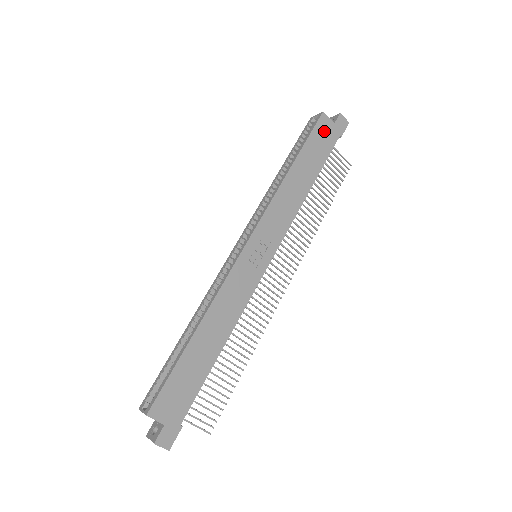
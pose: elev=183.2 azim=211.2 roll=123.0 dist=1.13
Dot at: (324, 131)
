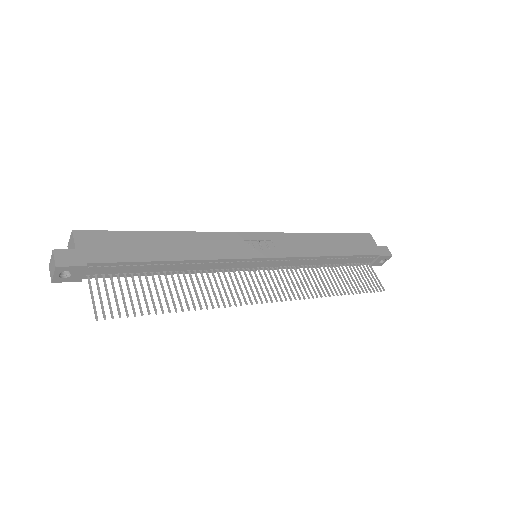
Dot at: (365, 242)
